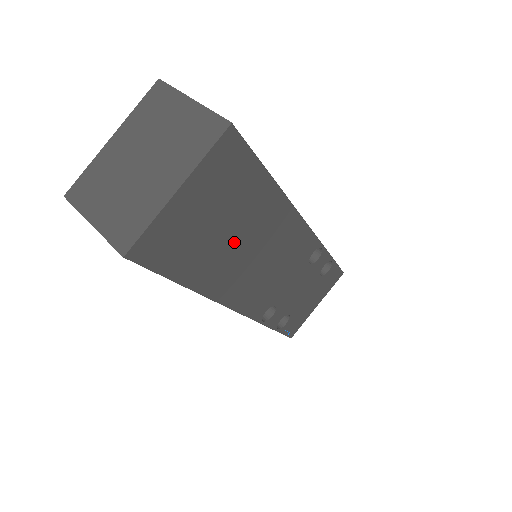
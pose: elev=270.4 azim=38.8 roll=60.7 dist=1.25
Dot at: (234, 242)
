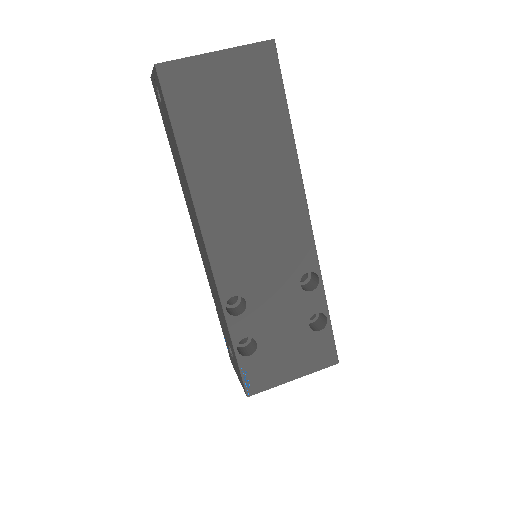
Dot at: (237, 154)
